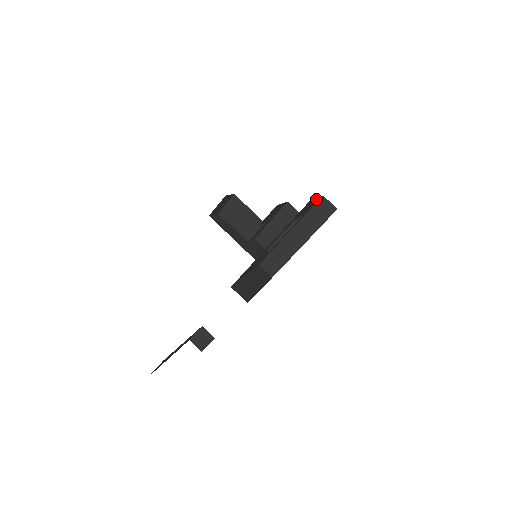
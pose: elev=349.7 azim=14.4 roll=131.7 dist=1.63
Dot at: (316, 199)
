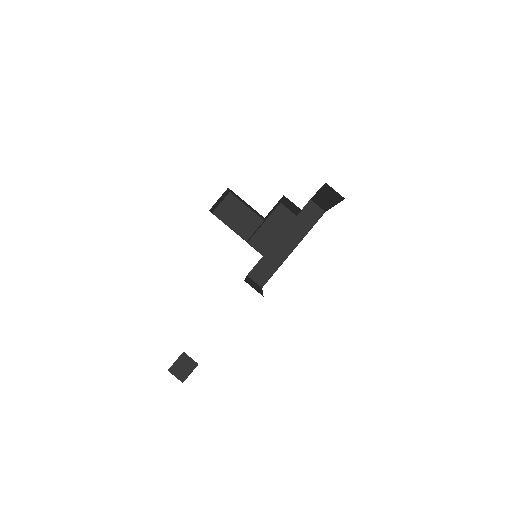
Dot at: occluded
